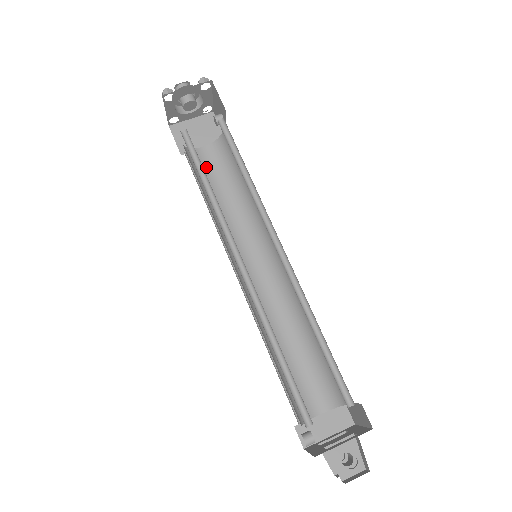
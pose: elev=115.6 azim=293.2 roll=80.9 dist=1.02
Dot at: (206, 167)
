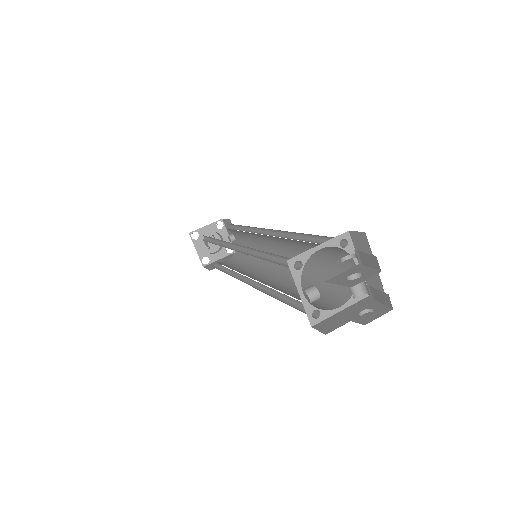
Dot at: (227, 264)
